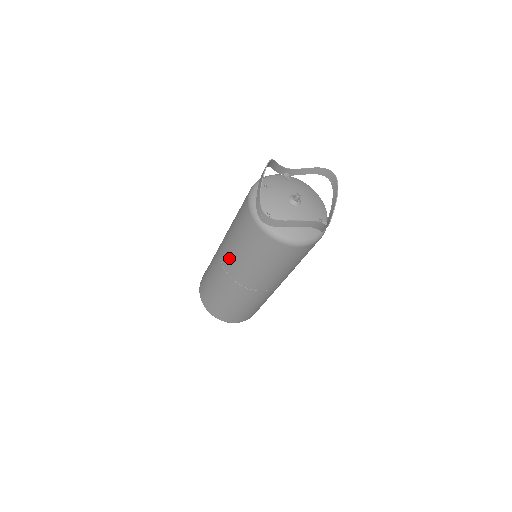
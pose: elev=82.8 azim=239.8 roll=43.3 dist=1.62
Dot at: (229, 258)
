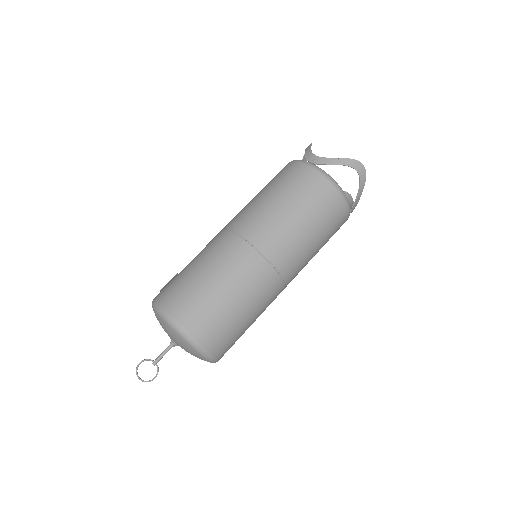
Dot at: (249, 216)
